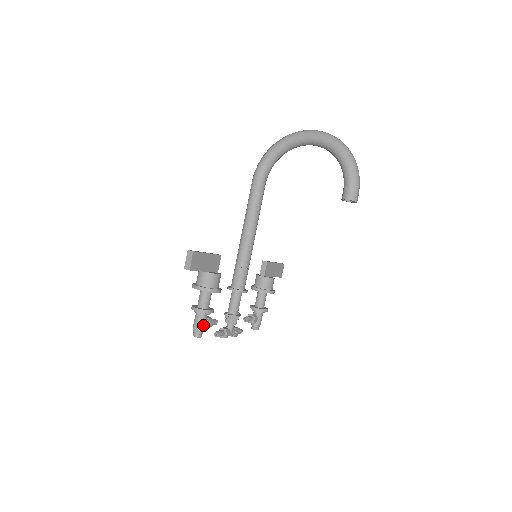
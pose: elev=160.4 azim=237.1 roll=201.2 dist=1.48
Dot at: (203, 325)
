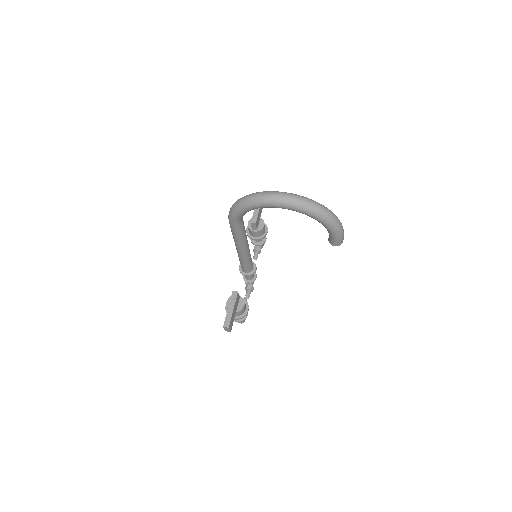
Dot at: occluded
